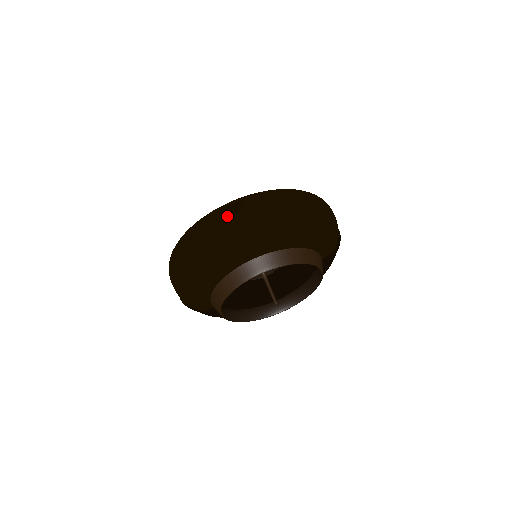
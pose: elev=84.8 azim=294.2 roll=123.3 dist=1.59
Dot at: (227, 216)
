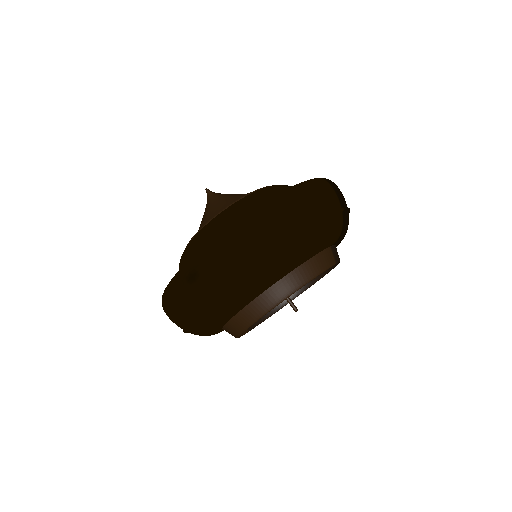
Dot at: (191, 286)
